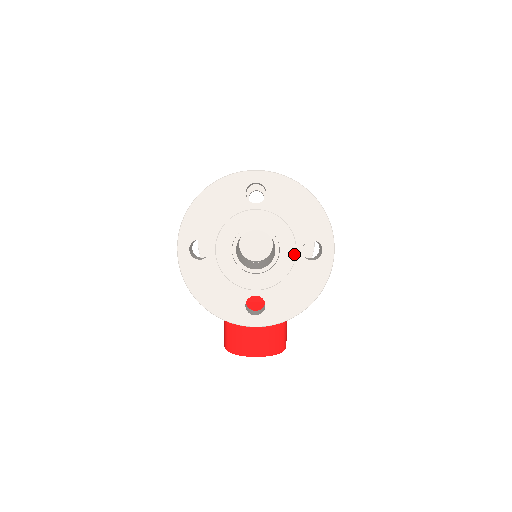
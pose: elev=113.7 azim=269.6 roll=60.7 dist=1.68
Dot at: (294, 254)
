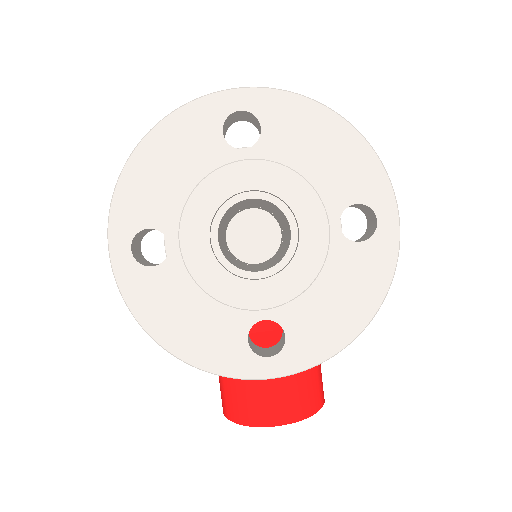
Dot at: (326, 234)
